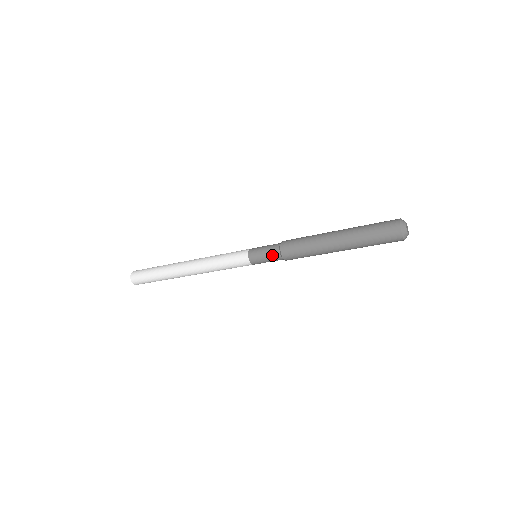
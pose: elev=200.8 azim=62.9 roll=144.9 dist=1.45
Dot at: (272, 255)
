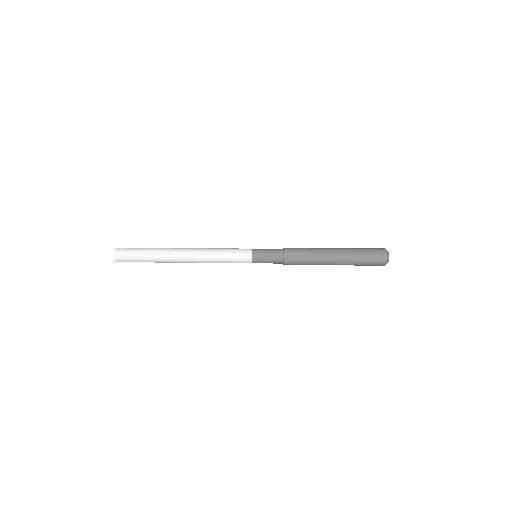
Dot at: occluded
